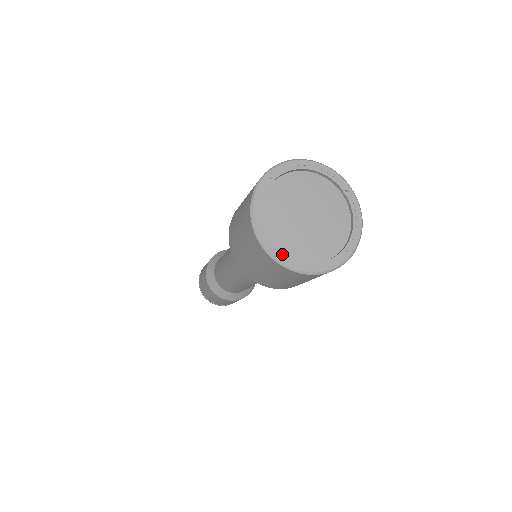
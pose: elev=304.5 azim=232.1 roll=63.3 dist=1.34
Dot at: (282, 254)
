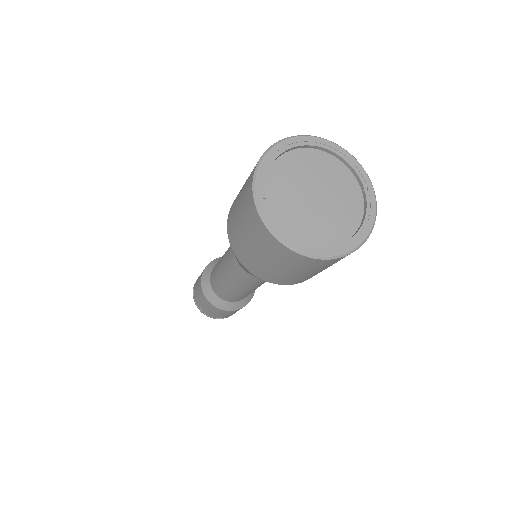
Dot at: (273, 218)
